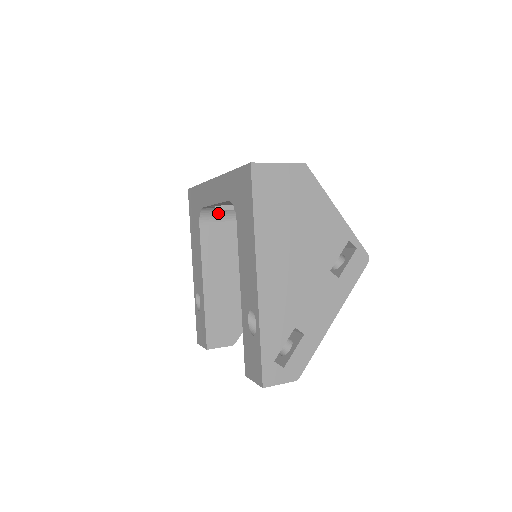
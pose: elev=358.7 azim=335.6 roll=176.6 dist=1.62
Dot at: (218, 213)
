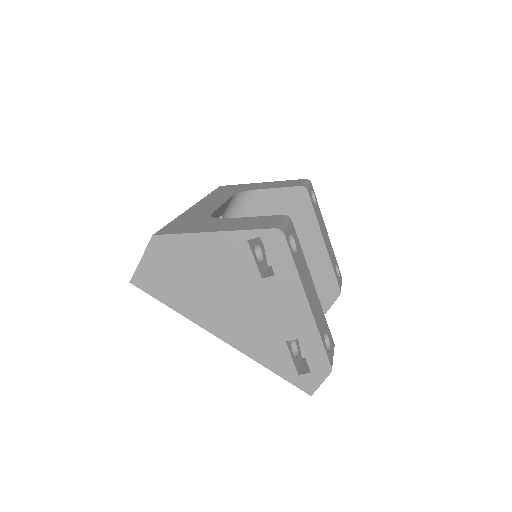
Dot at: occluded
